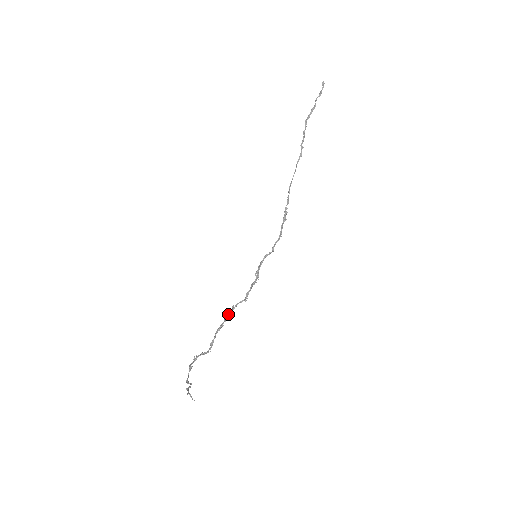
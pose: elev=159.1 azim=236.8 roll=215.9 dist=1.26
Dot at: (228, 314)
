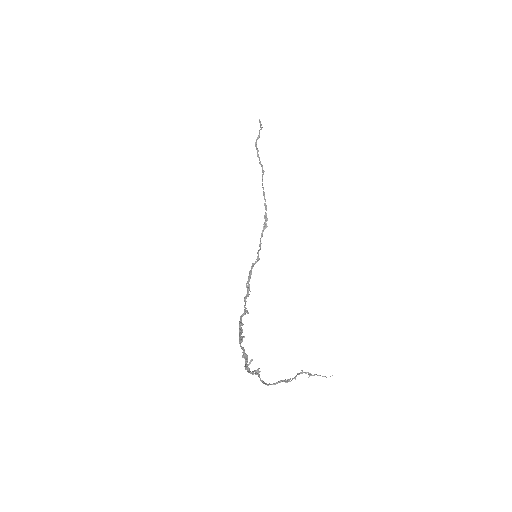
Dot at: (240, 325)
